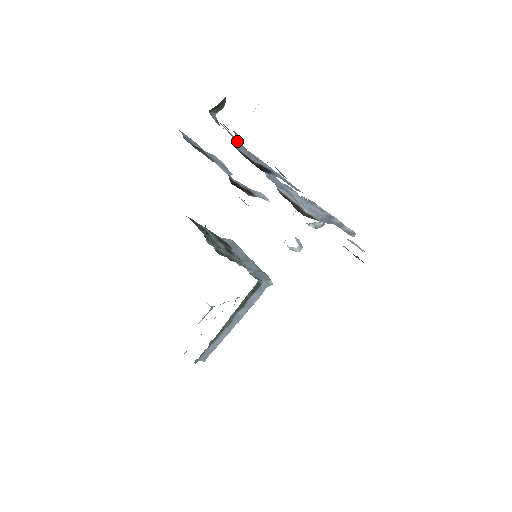
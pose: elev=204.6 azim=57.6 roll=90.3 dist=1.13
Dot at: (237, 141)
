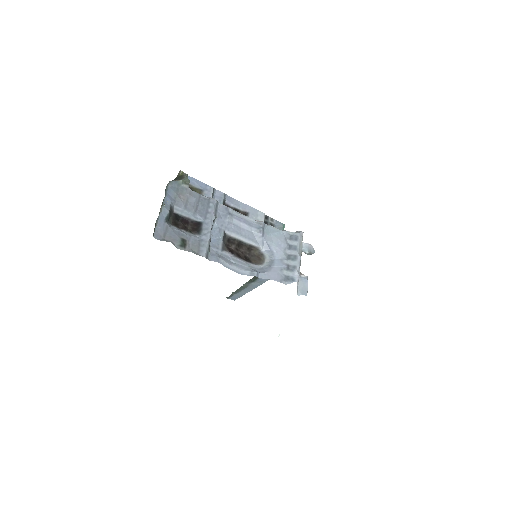
Dot at: (182, 206)
